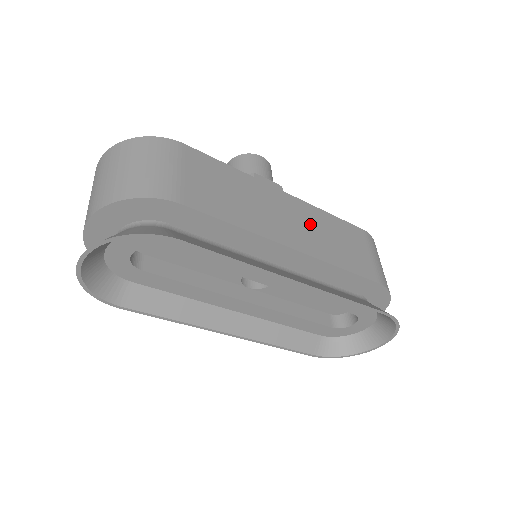
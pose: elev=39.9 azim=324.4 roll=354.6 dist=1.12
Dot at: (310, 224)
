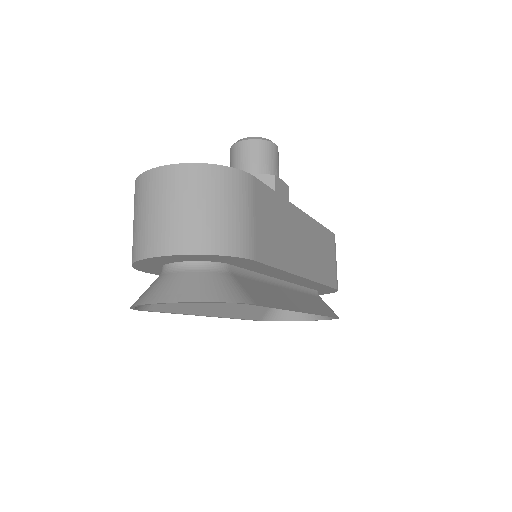
Dot at: (312, 243)
